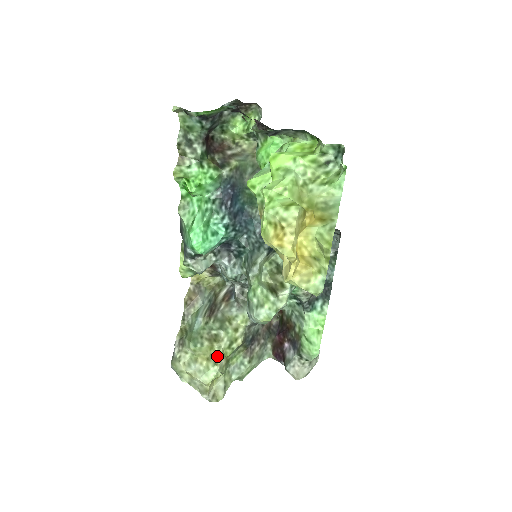
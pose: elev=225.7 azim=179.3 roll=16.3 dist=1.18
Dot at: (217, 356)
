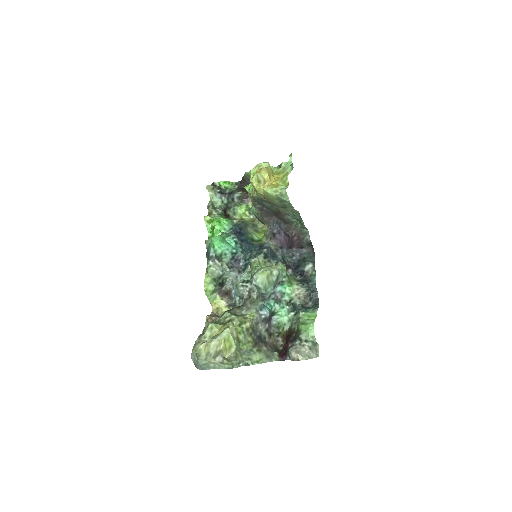
Dot at: (229, 324)
